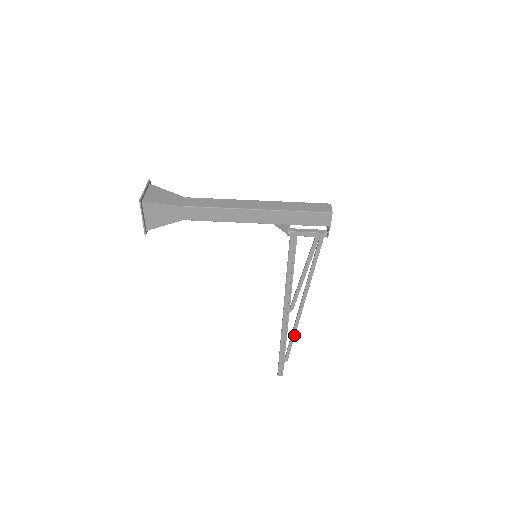
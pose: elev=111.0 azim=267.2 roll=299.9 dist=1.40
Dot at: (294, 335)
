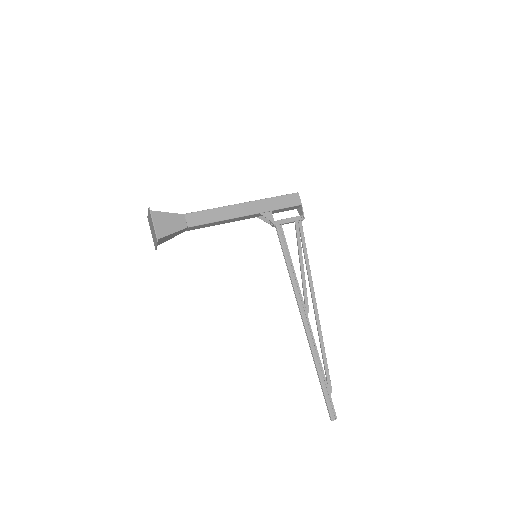
Dot at: (323, 346)
